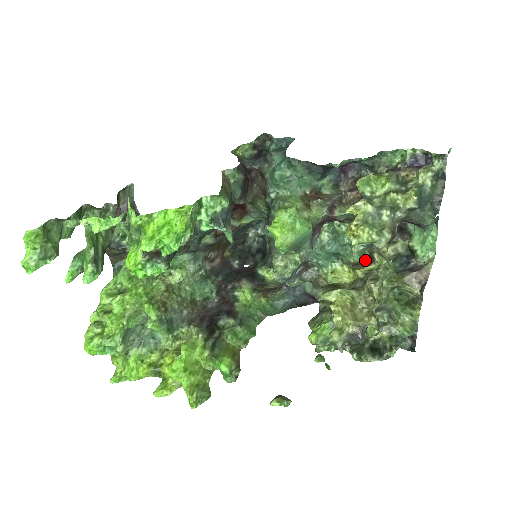
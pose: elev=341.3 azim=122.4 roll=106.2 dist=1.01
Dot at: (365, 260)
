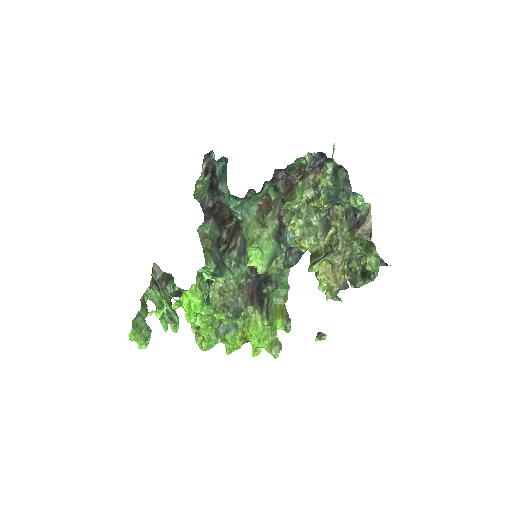
Dot at: occluded
